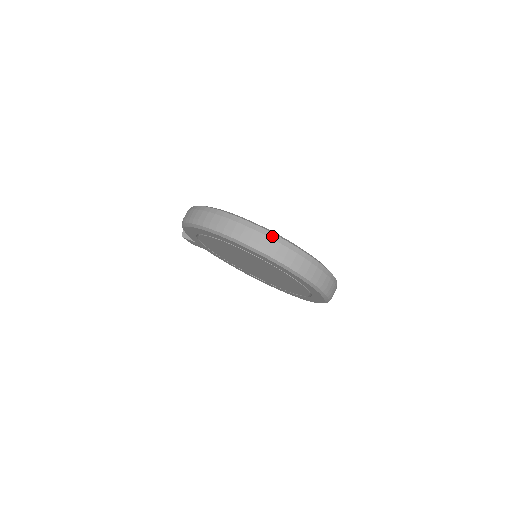
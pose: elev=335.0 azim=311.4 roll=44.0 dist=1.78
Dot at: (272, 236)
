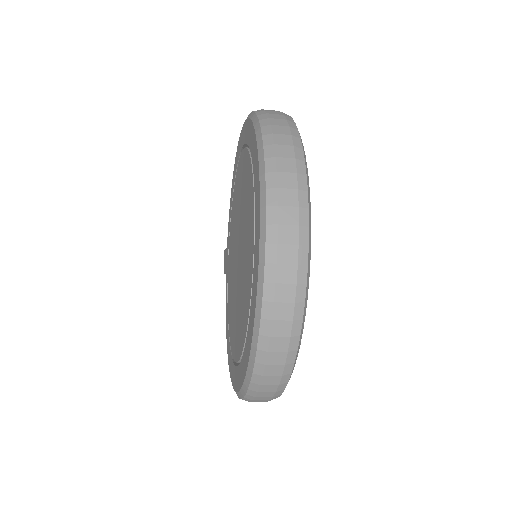
Dot at: (290, 120)
